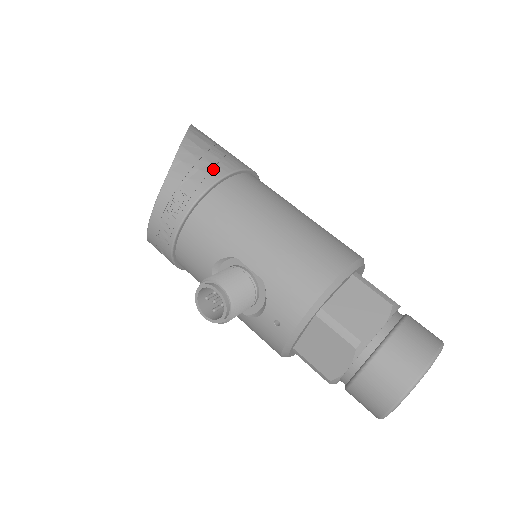
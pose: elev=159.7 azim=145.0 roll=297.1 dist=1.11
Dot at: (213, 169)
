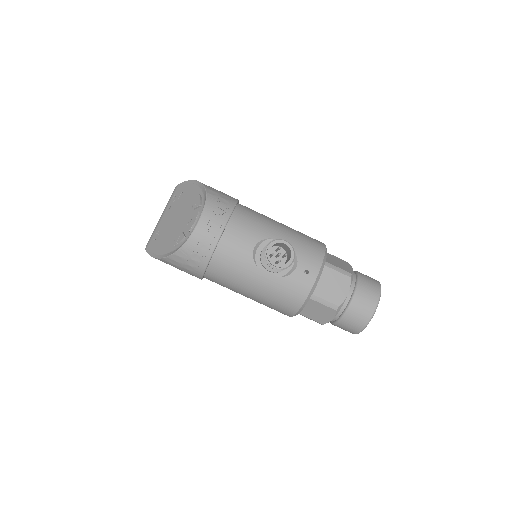
Dot at: (230, 196)
